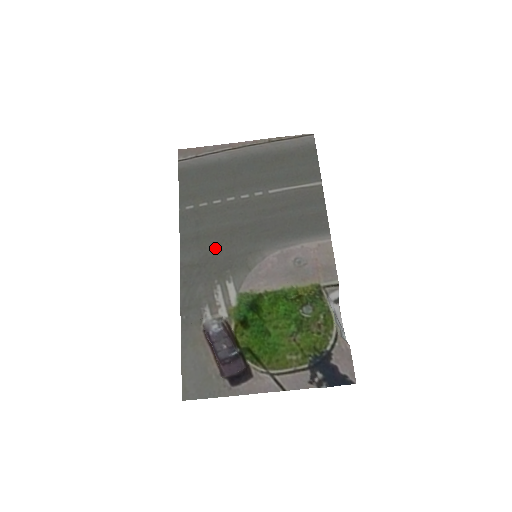
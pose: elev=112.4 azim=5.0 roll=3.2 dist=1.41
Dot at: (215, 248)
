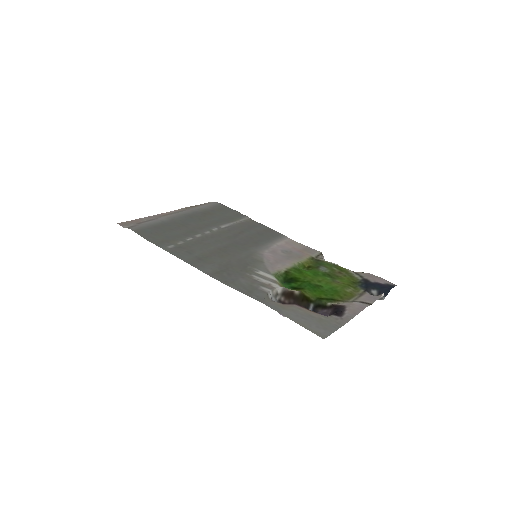
Dot at: (222, 260)
